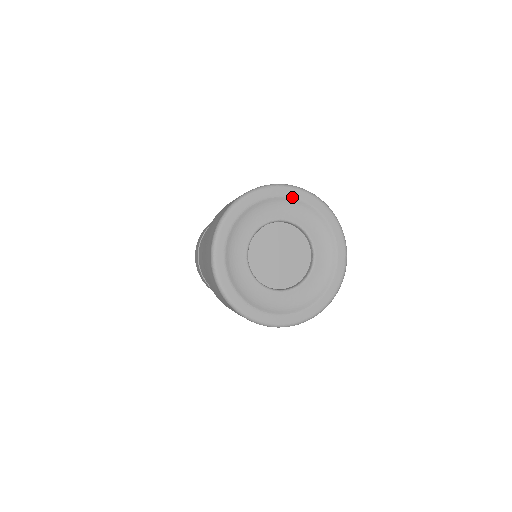
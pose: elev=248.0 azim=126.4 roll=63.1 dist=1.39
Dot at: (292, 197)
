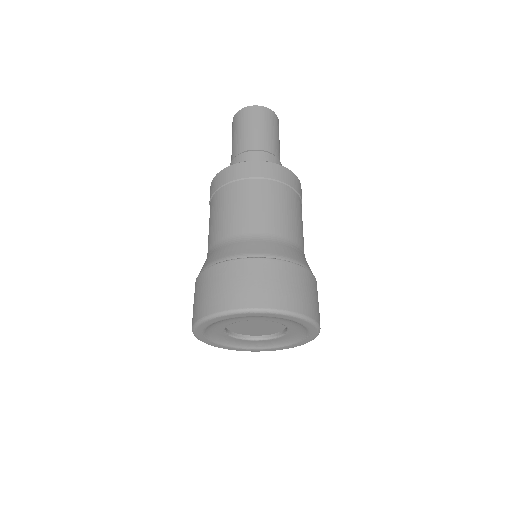
Dot at: (229, 318)
